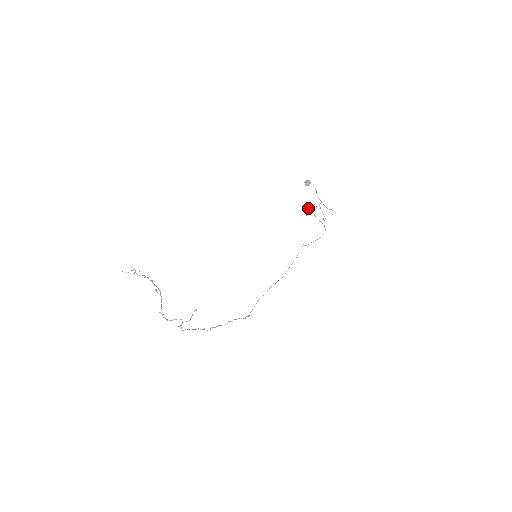
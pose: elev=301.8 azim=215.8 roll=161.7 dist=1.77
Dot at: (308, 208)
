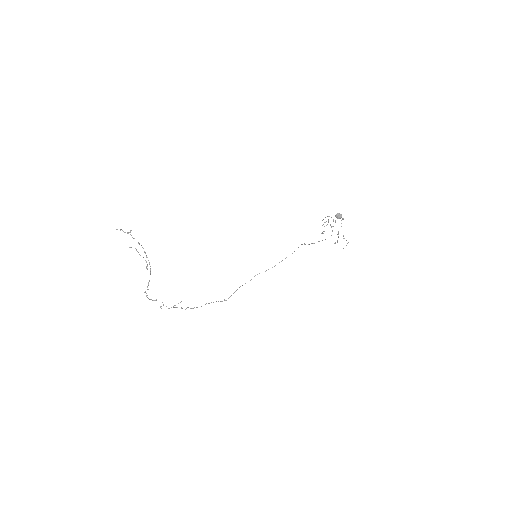
Dot at: (326, 221)
